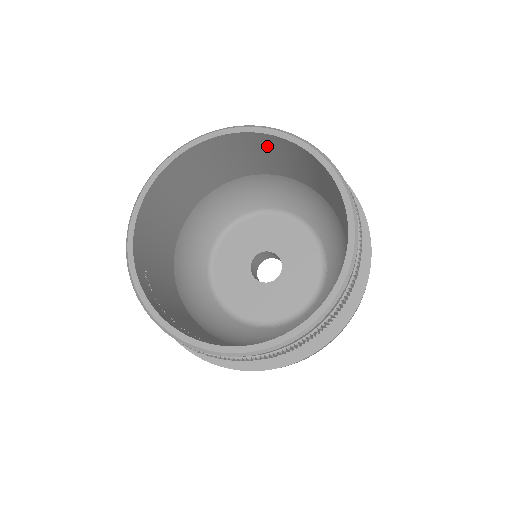
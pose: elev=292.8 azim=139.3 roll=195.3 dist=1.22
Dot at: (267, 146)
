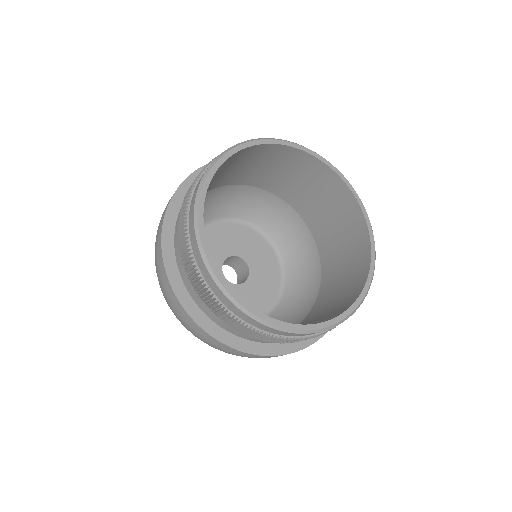
Dot at: (298, 165)
